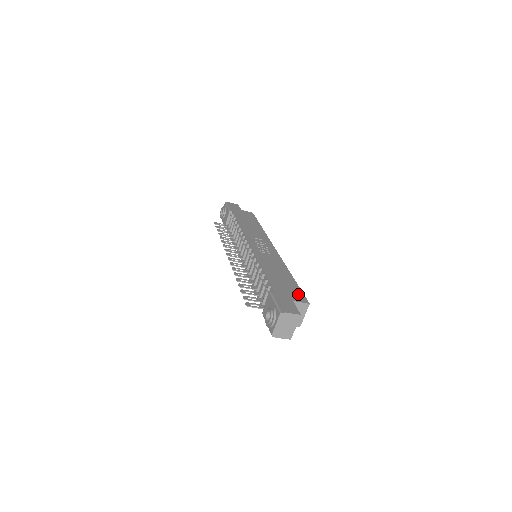
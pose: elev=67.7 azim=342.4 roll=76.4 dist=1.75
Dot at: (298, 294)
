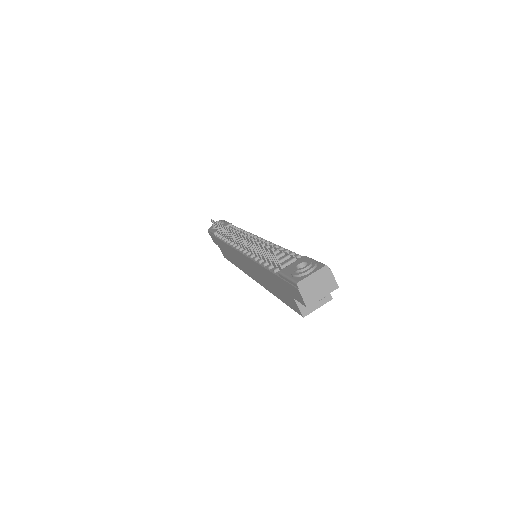
Dot at: occluded
